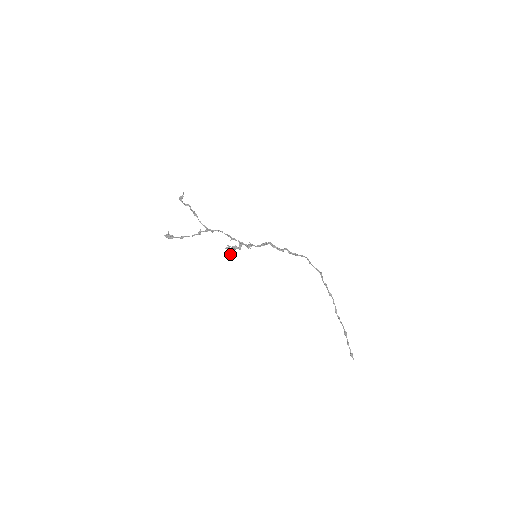
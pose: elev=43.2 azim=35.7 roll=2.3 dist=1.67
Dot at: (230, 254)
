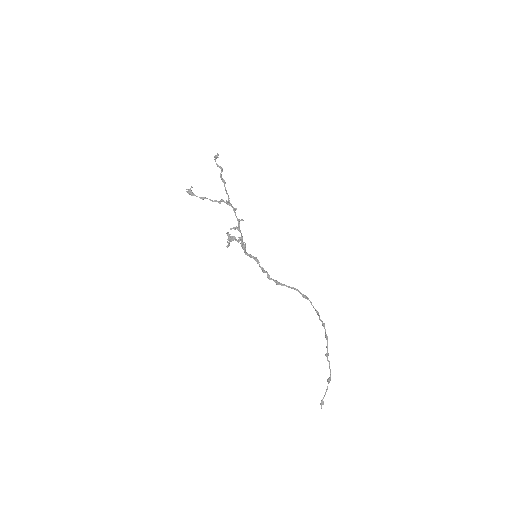
Dot at: (227, 241)
